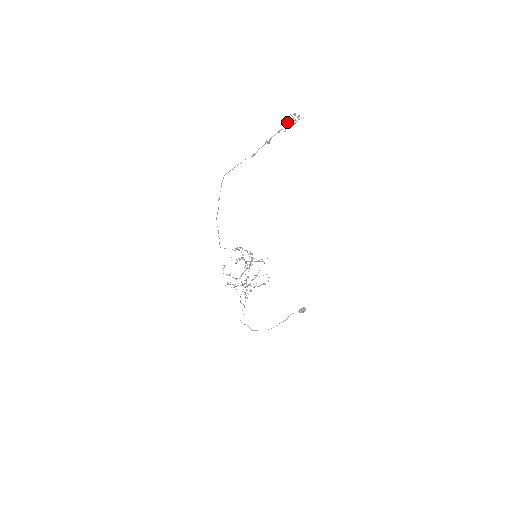
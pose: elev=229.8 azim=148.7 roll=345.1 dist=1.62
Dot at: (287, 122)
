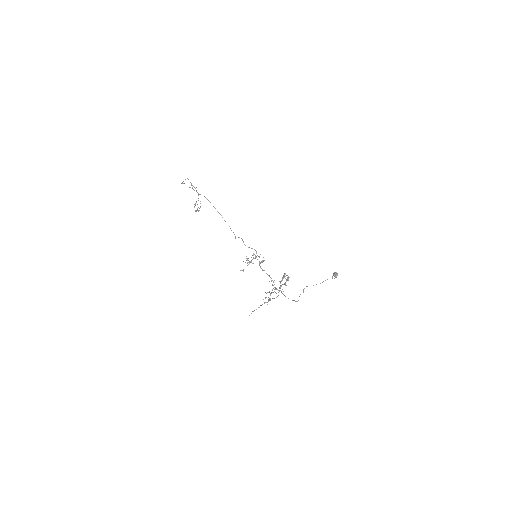
Dot at: occluded
